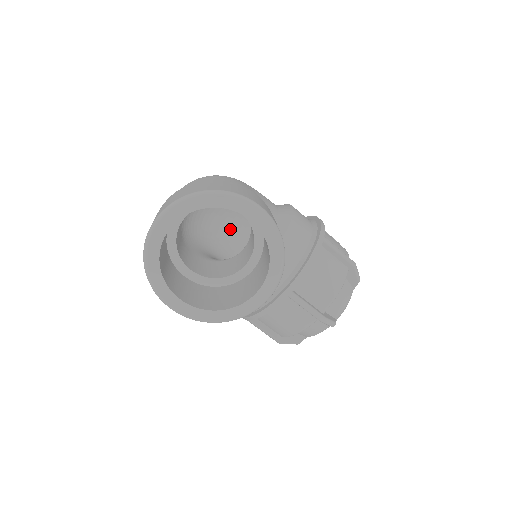
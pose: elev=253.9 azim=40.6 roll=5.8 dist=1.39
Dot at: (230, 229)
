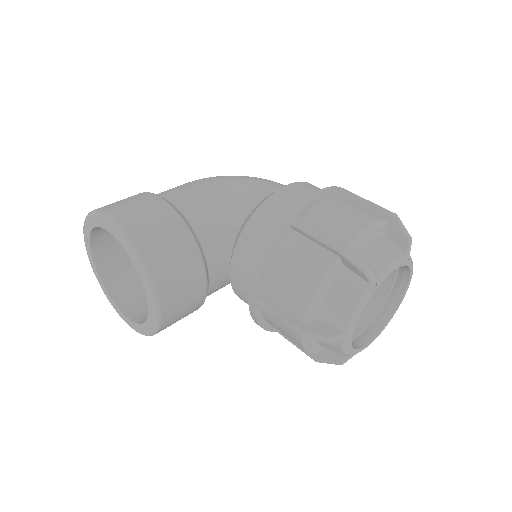
Dot at: occluded
